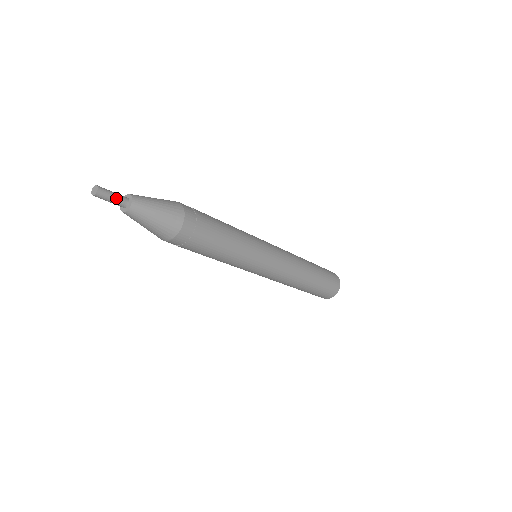
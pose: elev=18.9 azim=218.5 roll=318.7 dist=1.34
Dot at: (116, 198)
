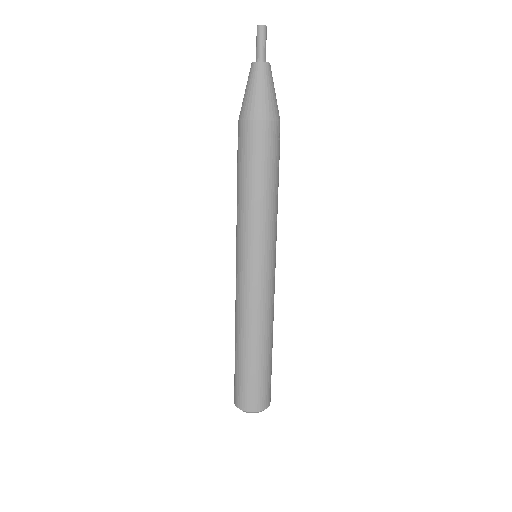
Dot at: occluded
